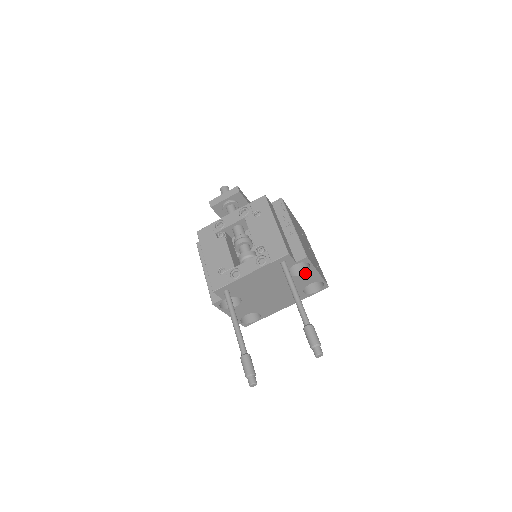
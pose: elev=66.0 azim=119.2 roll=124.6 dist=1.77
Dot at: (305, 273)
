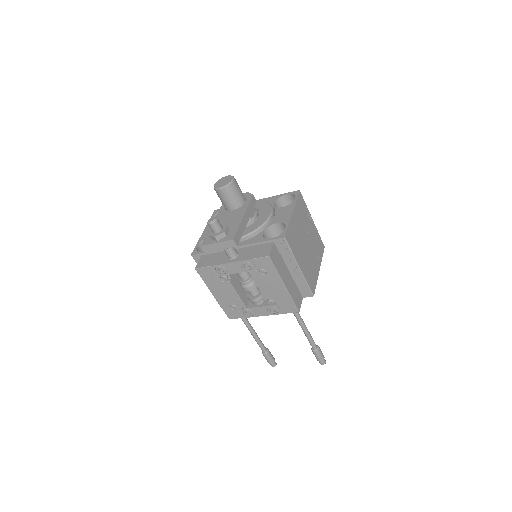
Dot at: occluded
